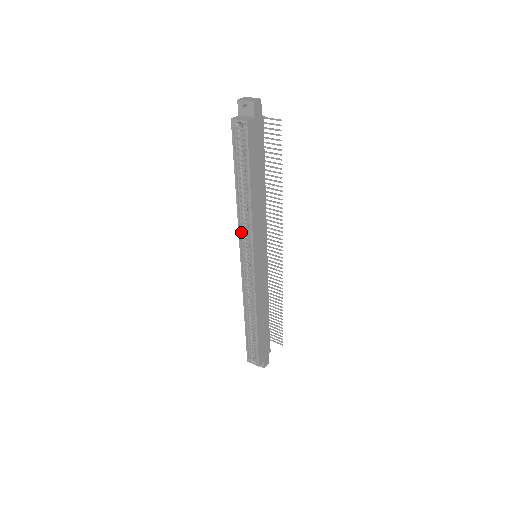
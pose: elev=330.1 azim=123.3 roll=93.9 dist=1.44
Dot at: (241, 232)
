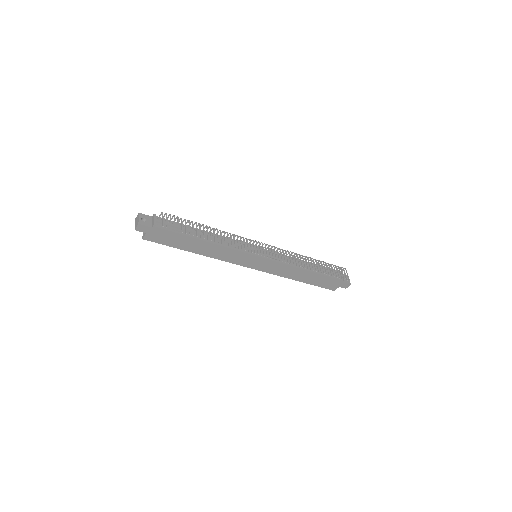
Dot at: occluded
